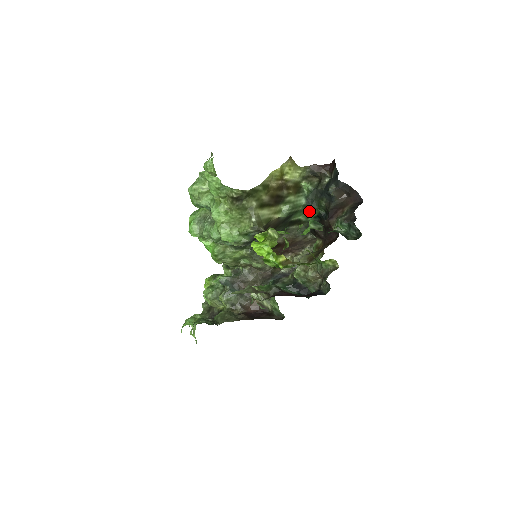
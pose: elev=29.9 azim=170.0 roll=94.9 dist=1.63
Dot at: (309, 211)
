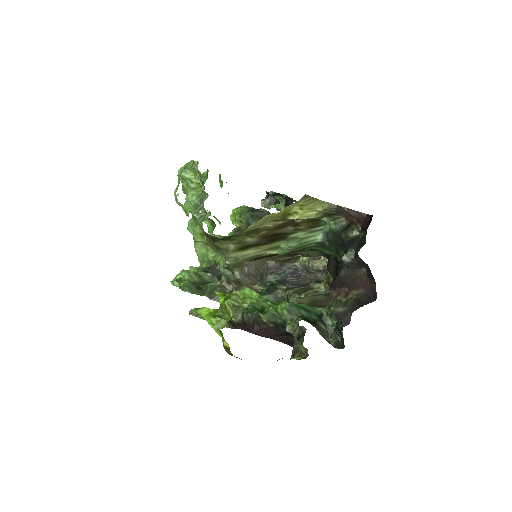
Dot at: (325, 248)
